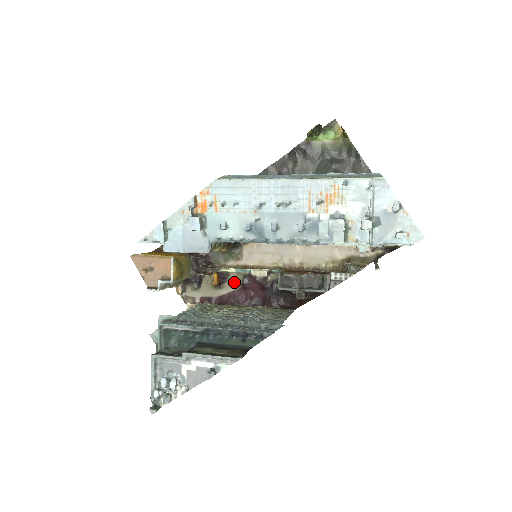
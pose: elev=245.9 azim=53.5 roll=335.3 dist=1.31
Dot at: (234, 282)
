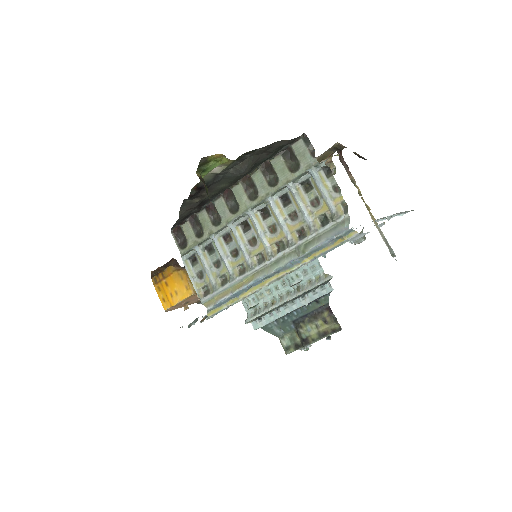
Dot at: occluded
